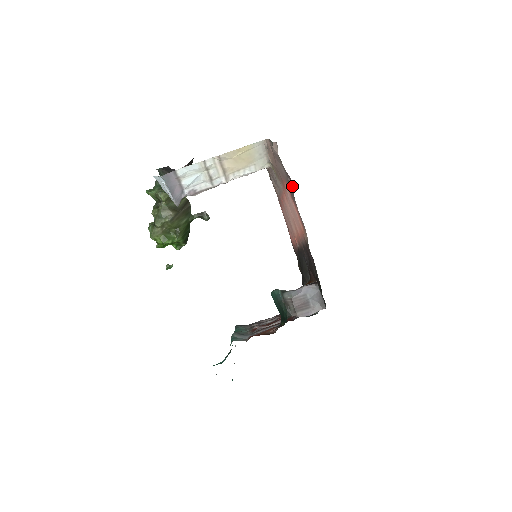
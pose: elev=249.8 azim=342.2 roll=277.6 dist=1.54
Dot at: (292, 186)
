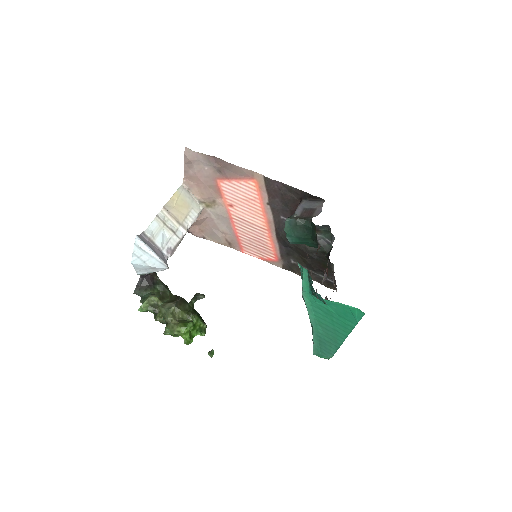
Dot at: (219, 160)
